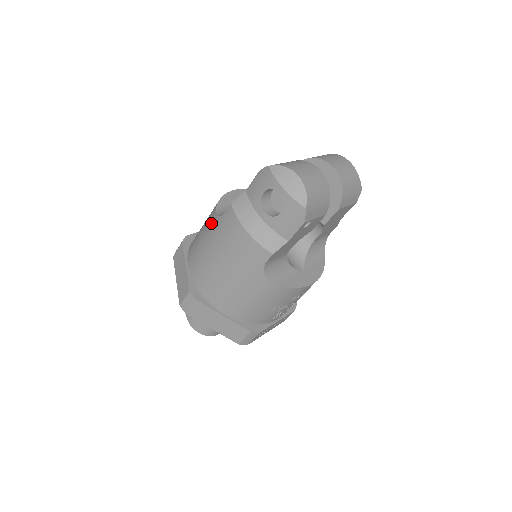
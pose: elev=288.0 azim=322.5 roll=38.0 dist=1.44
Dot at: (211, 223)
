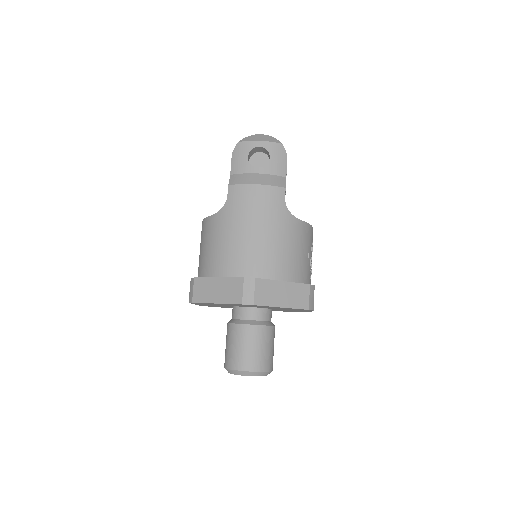
Dot at: (218, 222)
